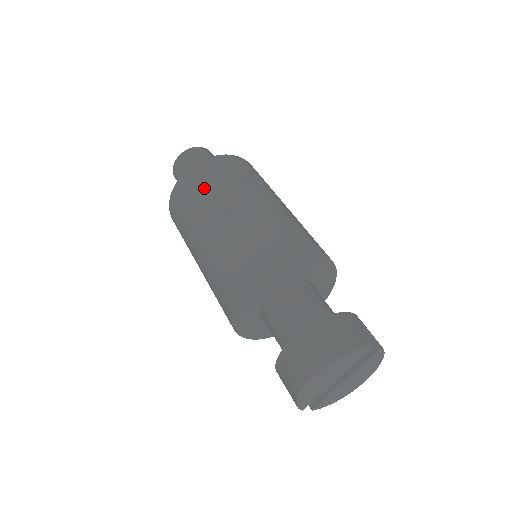
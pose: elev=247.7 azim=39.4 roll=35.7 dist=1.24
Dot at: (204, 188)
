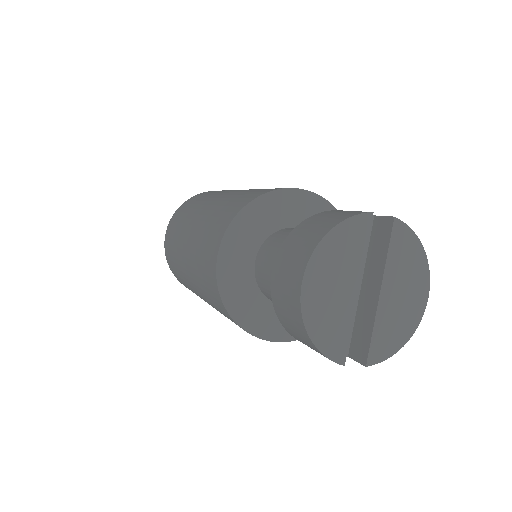
Dot at: (179, 222)
